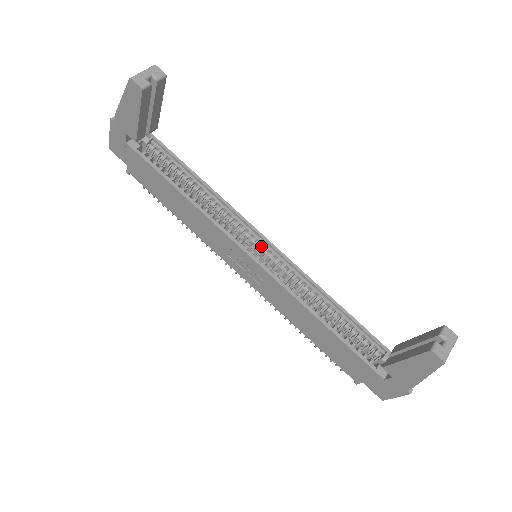
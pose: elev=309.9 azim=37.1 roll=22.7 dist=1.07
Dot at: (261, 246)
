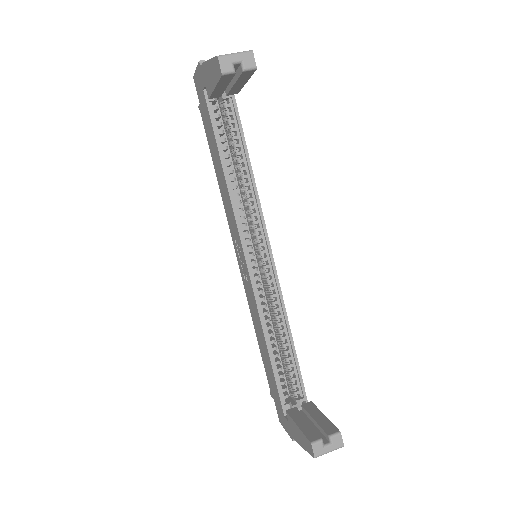
Dot at: (264, 252)
